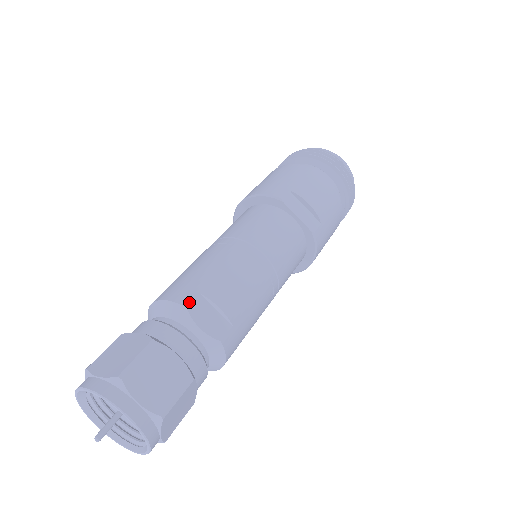
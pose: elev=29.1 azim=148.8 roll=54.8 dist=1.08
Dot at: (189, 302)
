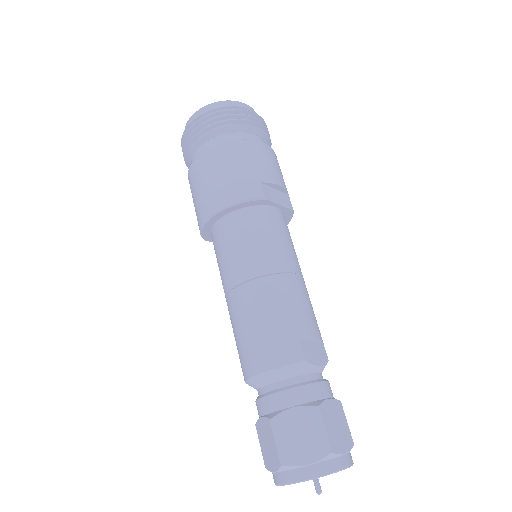
Dot at: (303, 355)
